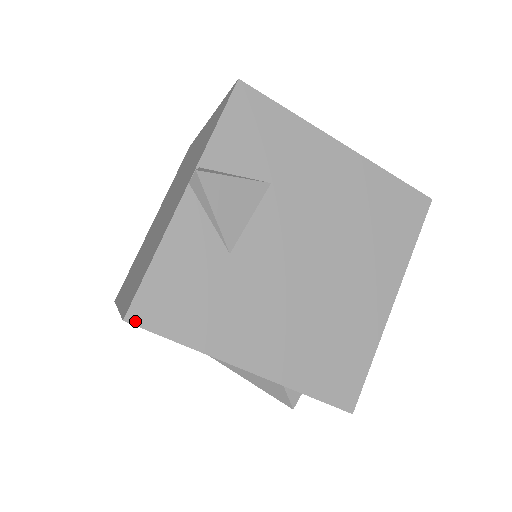
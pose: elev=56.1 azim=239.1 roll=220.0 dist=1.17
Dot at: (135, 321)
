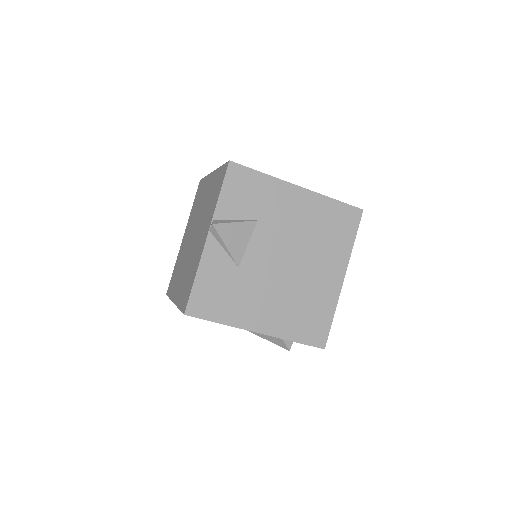
Dot at: (191, 314)
